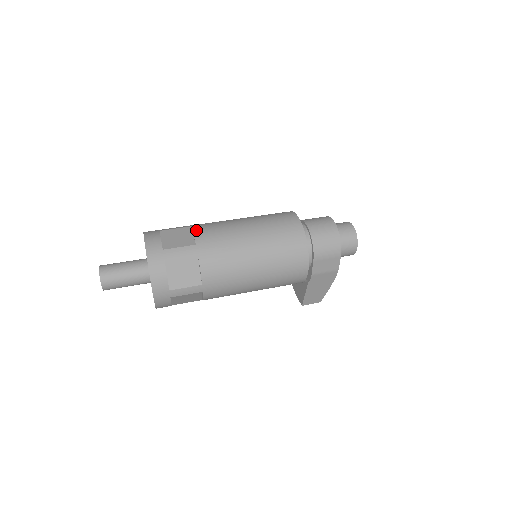
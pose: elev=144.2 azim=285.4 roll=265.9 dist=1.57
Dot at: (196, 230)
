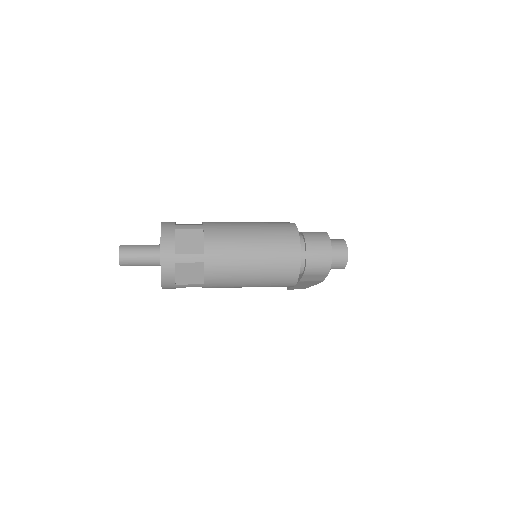
Dot at: (207, 237)
